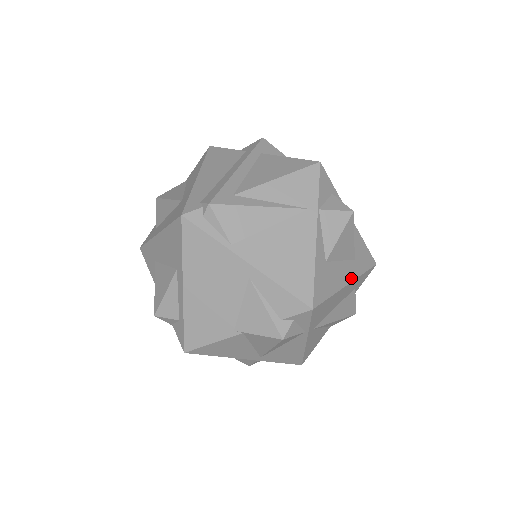
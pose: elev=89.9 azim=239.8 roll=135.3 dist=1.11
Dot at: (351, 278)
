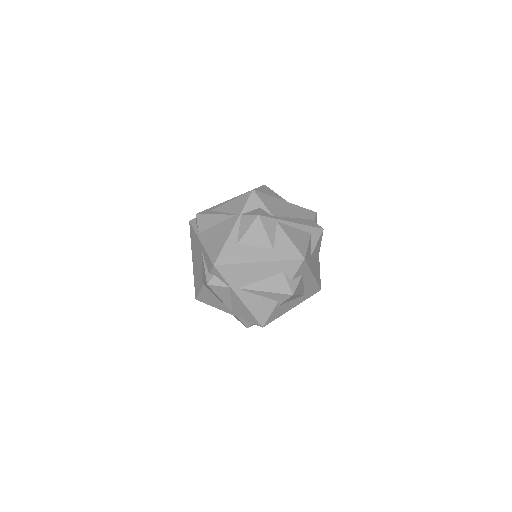
Dot at: (264, 259)
